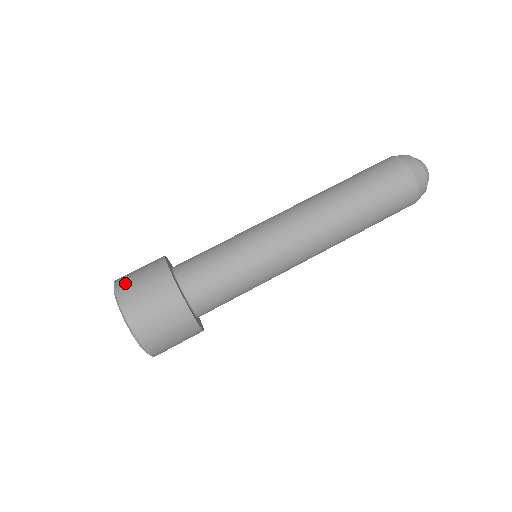
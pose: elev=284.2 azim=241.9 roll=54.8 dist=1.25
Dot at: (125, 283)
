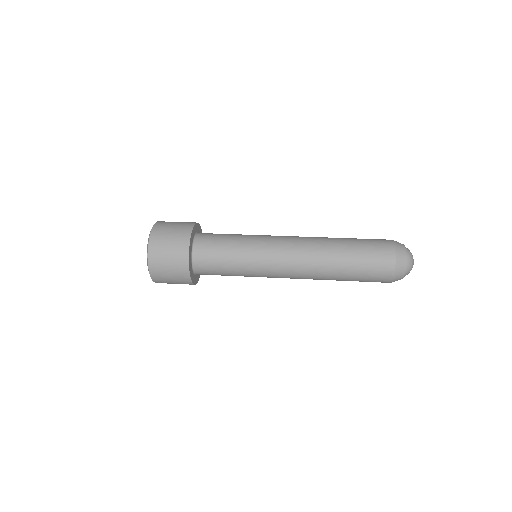
Dot at: (165, 222)
